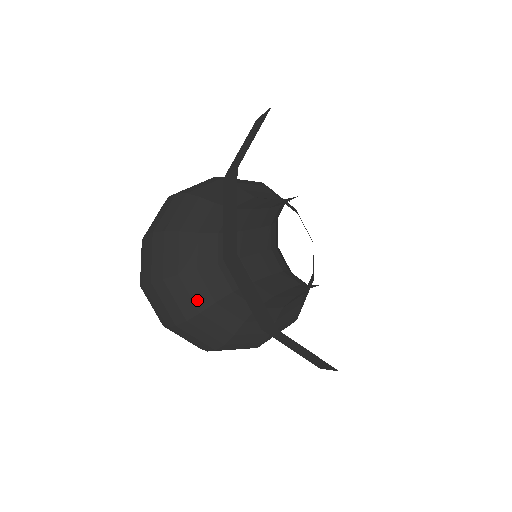
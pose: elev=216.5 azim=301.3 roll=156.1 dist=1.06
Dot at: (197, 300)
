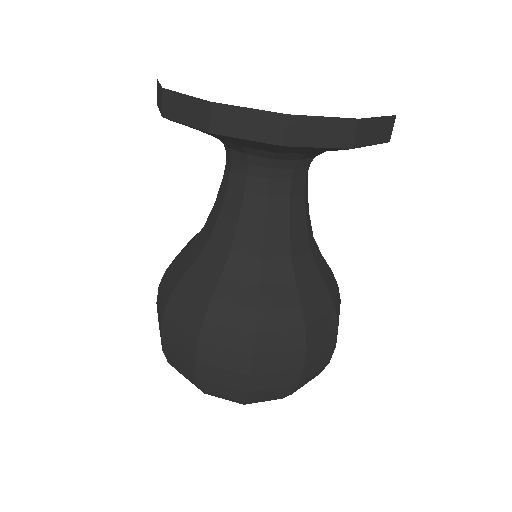
Dot at: (204, 288)
